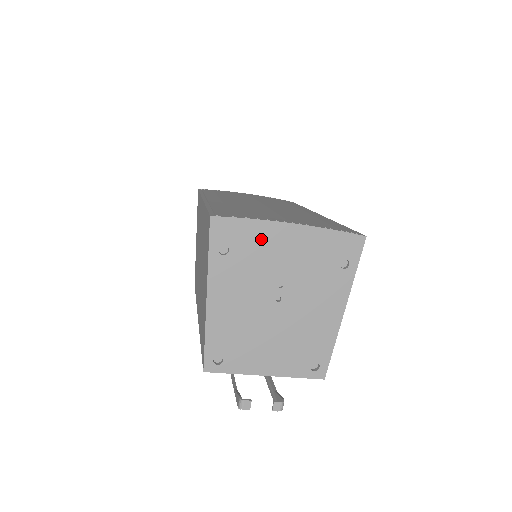
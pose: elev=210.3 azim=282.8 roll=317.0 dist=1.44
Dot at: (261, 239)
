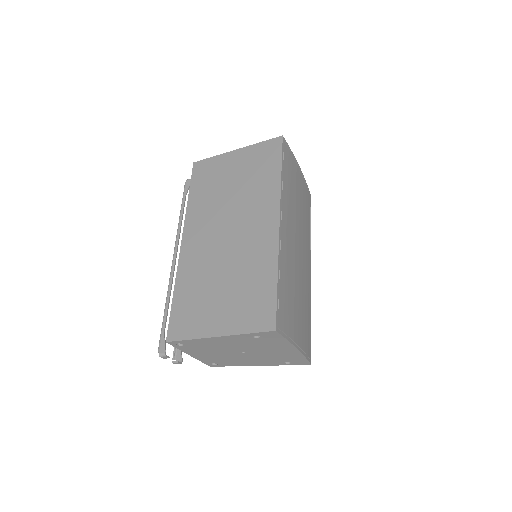
Dot at: (277, 344)
